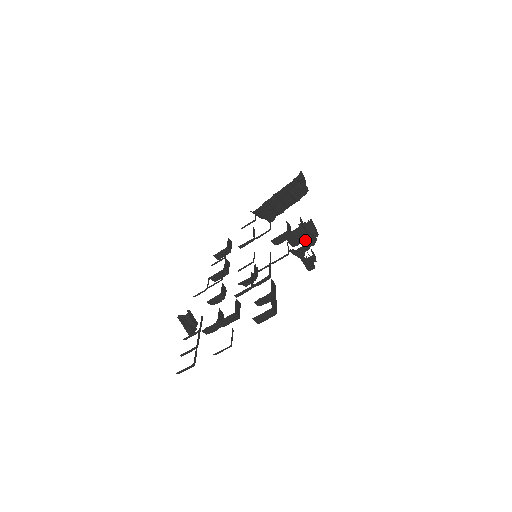
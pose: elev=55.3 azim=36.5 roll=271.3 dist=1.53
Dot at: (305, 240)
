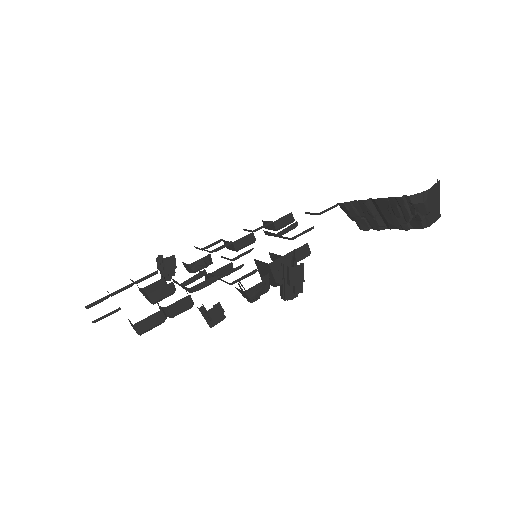
Dot at: (273, 285)
